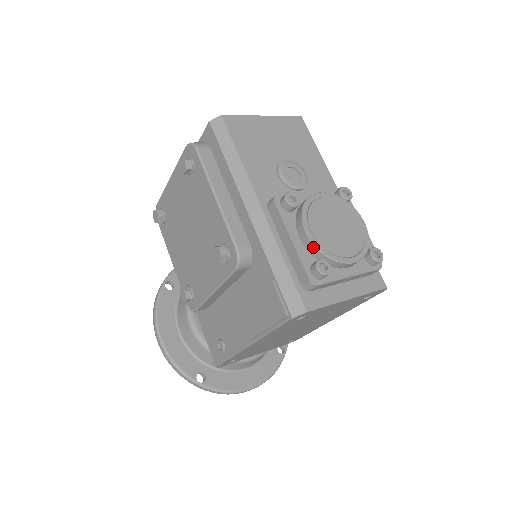
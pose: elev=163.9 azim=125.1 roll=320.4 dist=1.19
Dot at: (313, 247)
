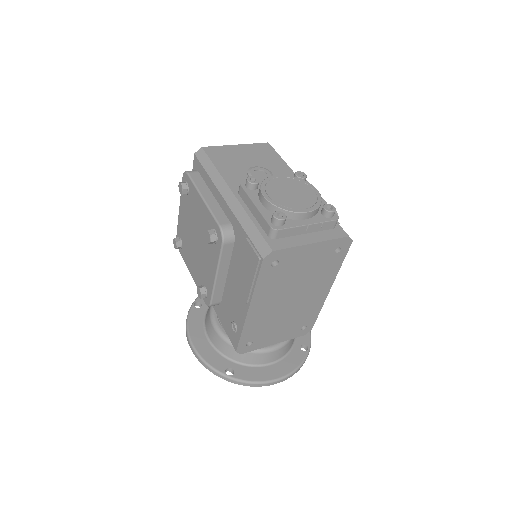
Dot at: (271, 205)
